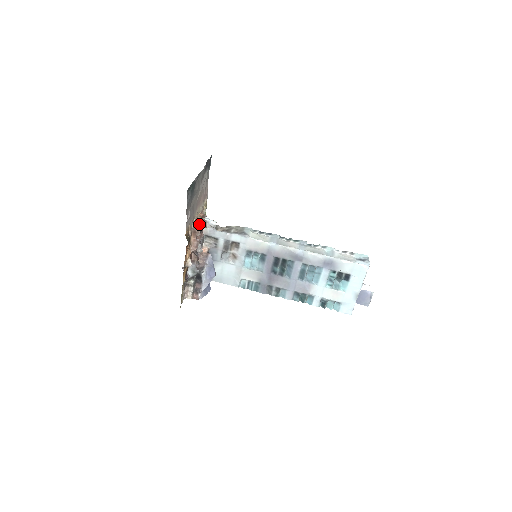
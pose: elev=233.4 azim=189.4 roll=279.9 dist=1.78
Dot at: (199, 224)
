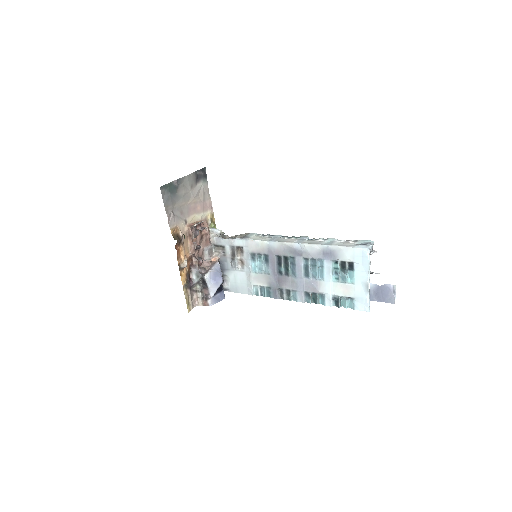
Dot at: (193, 228)
